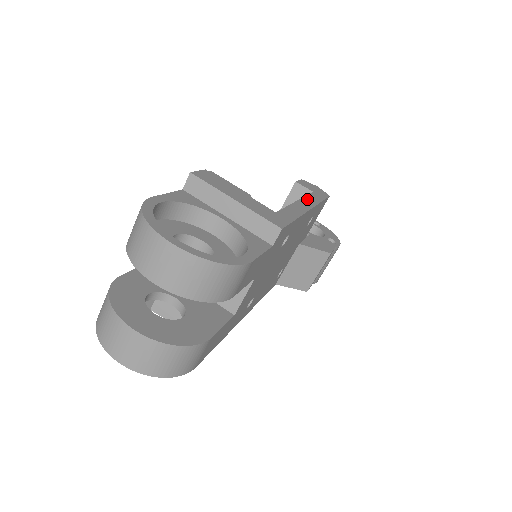
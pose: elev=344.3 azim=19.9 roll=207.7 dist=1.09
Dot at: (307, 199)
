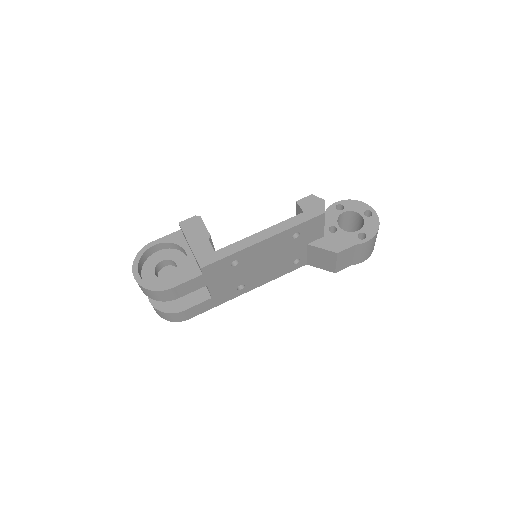
Dot at: (277, 226)
